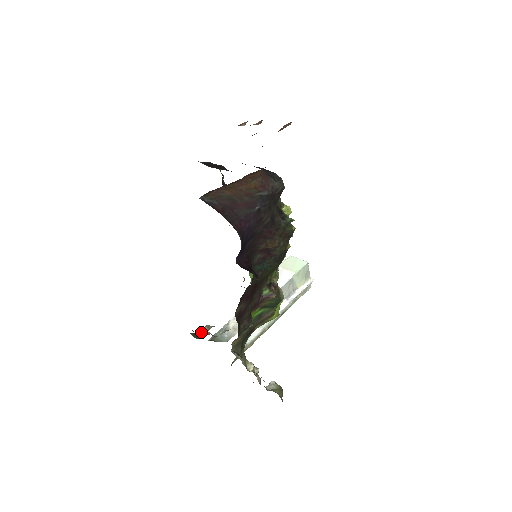
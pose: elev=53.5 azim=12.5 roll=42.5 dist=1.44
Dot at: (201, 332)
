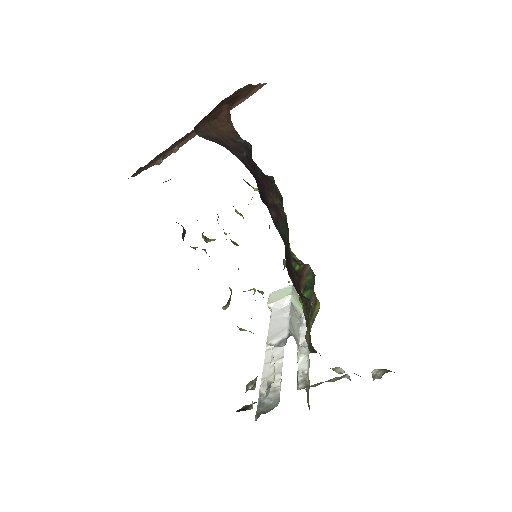
Dot at: occluded
